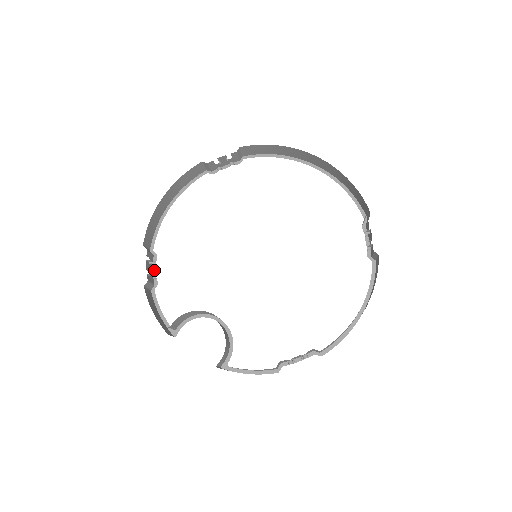
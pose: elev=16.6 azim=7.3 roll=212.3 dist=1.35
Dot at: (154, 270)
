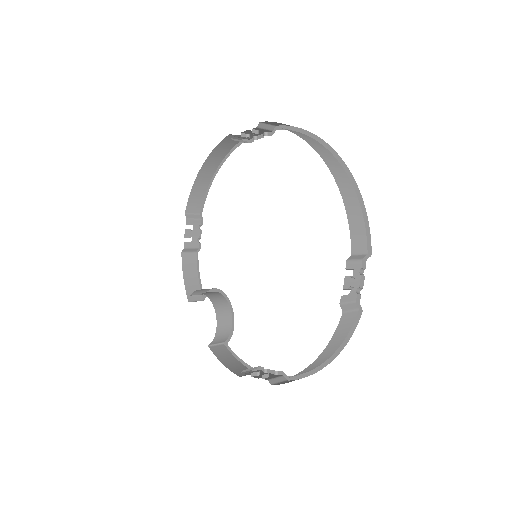
Dot at: (200, 234)
